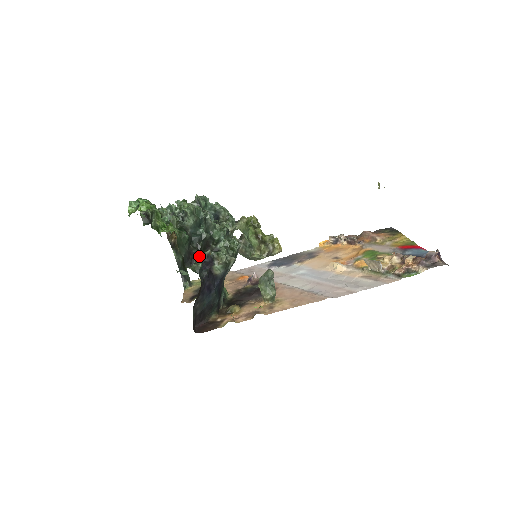
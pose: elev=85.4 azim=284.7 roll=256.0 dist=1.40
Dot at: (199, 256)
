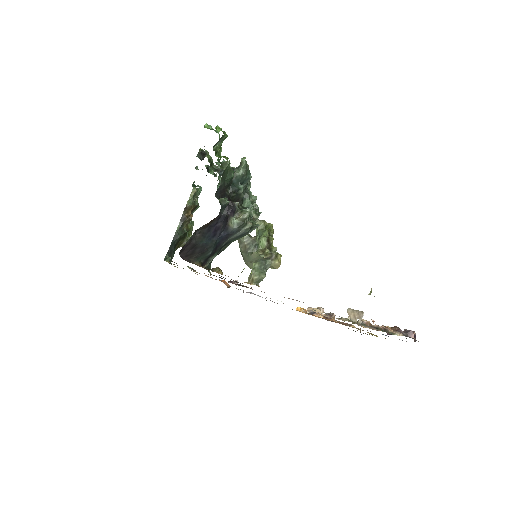
Dot at: (228, 199)
